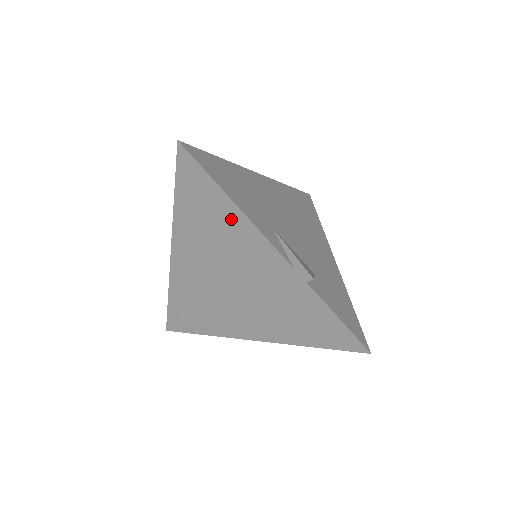
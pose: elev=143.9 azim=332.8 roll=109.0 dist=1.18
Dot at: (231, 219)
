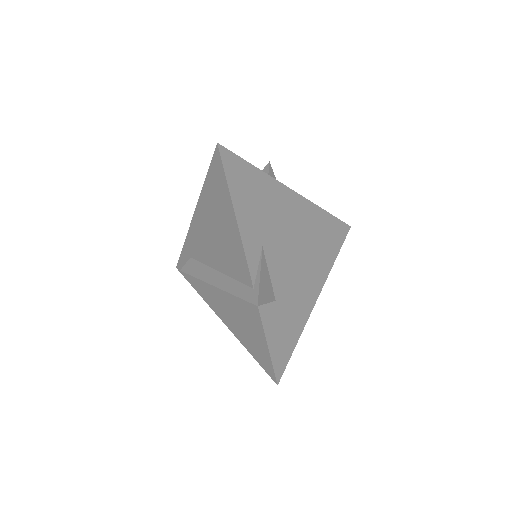
Dot at: (230, 223)
